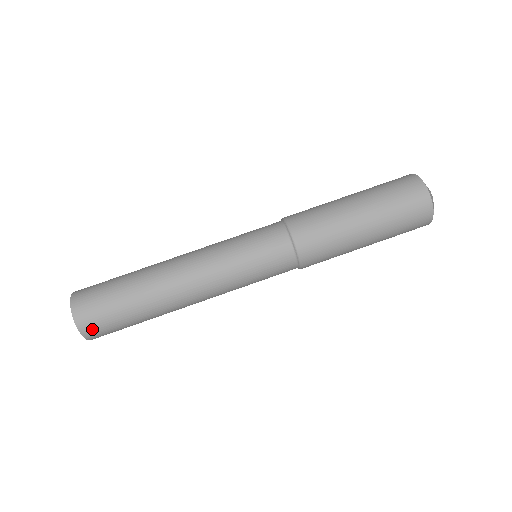
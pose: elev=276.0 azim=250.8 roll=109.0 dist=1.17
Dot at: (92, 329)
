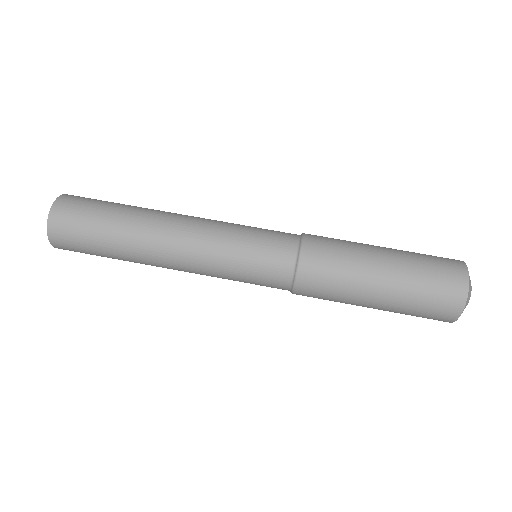
Dot at: (61, 219)
